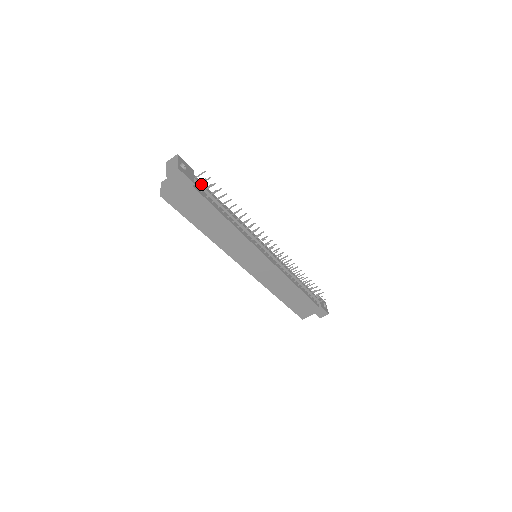
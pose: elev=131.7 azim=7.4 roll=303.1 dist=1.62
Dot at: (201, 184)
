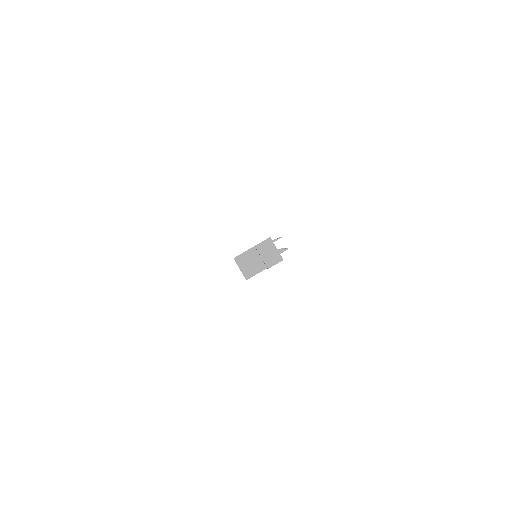
Dot at: occluded
